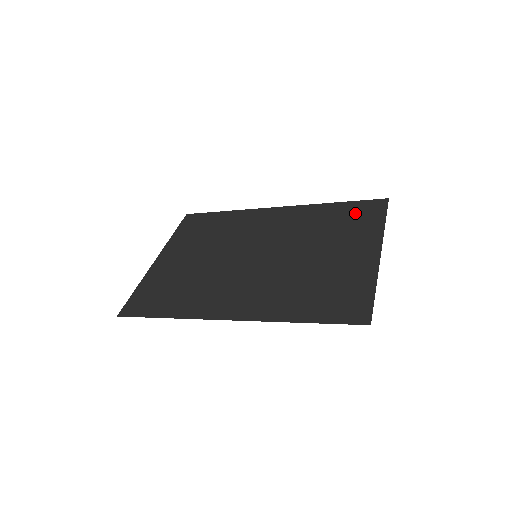
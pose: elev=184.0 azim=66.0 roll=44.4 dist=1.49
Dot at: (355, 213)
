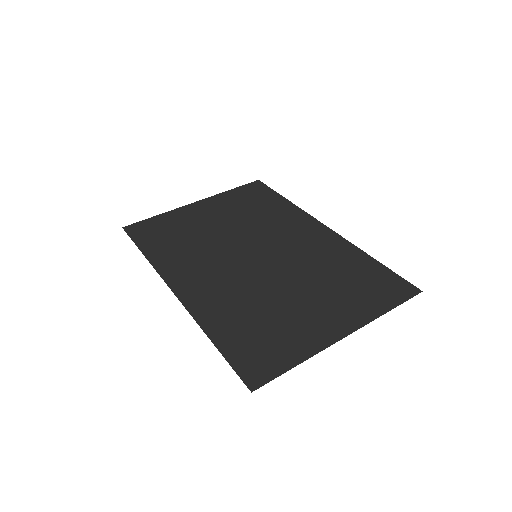
Dot at: (375, 281)
